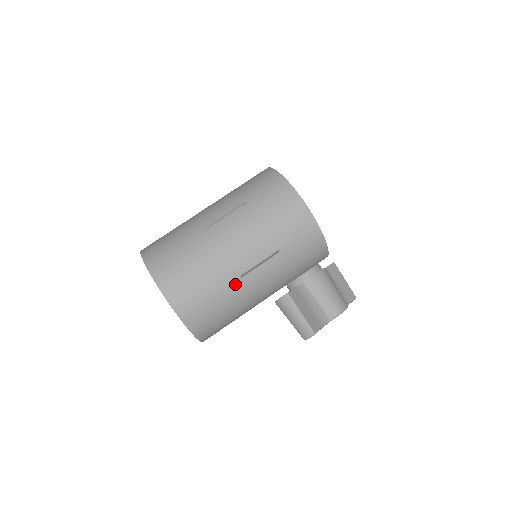
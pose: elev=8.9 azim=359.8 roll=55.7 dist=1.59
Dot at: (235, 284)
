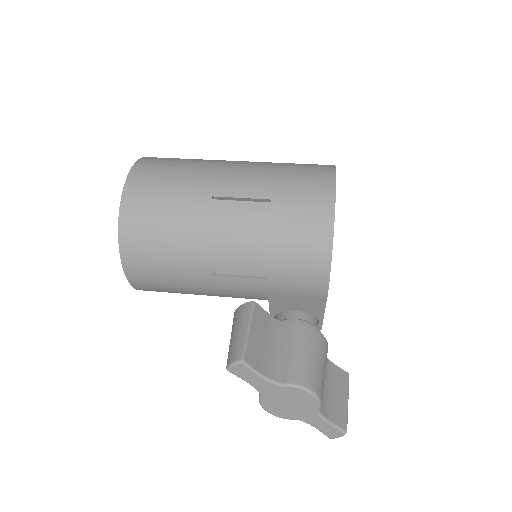
Dot at: (200, 201)
